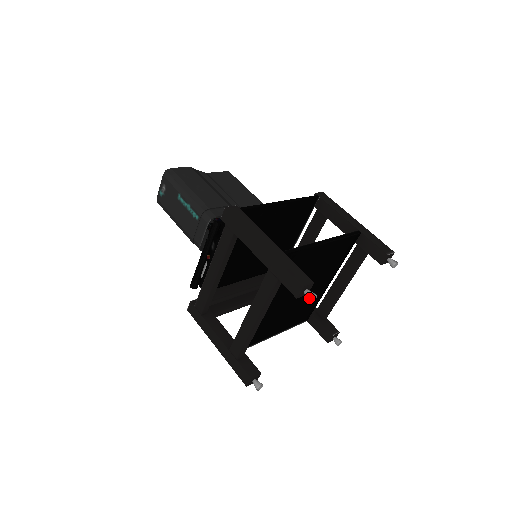
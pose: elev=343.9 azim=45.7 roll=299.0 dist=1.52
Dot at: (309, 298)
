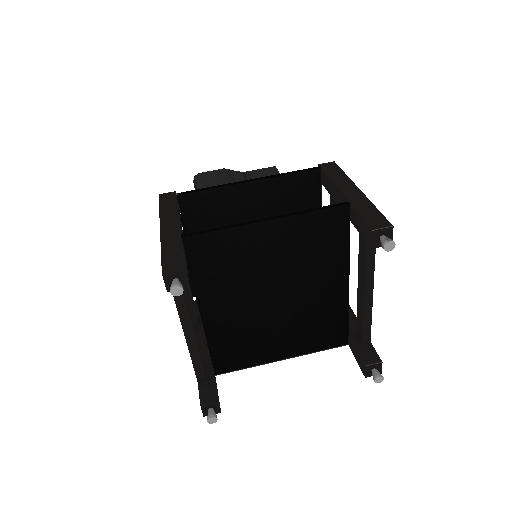
Dot at: (170, 289)
